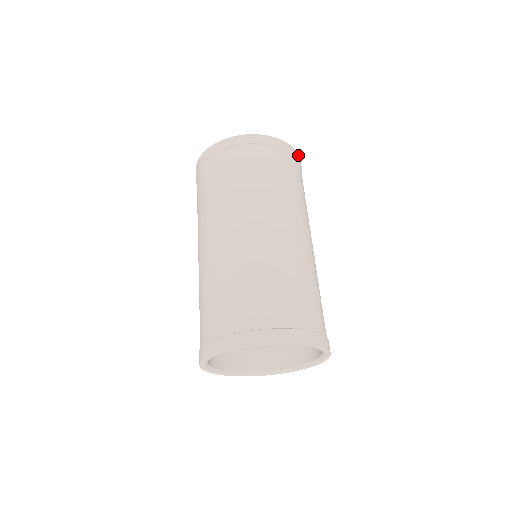
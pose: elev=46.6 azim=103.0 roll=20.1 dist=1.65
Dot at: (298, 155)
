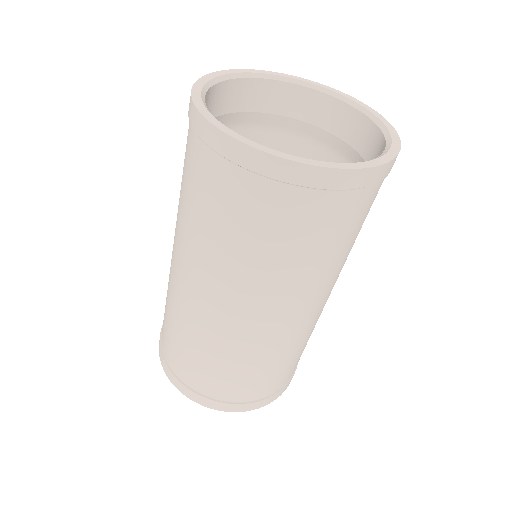
Dot at: (397, 138)
